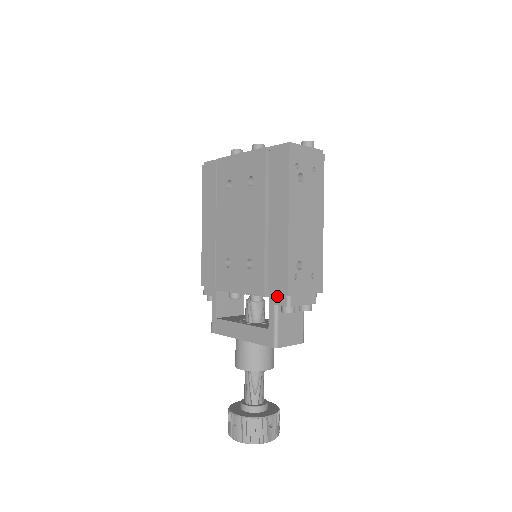
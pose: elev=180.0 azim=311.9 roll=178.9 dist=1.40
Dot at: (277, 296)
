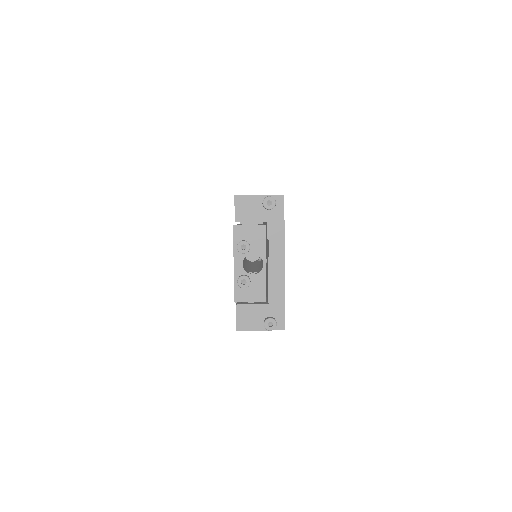
Dot at: occluded
